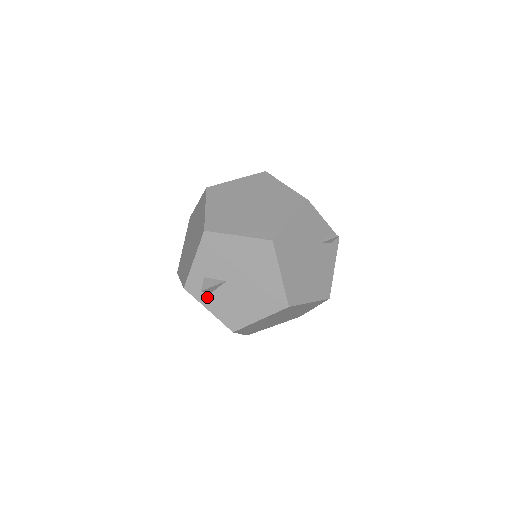
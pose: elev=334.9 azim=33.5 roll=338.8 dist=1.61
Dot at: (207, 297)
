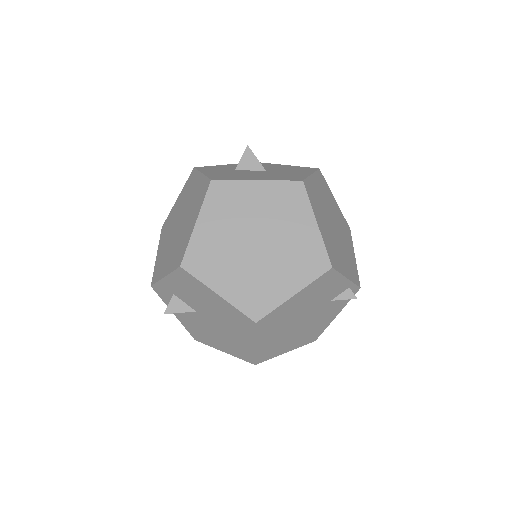
Dot at: occluded
